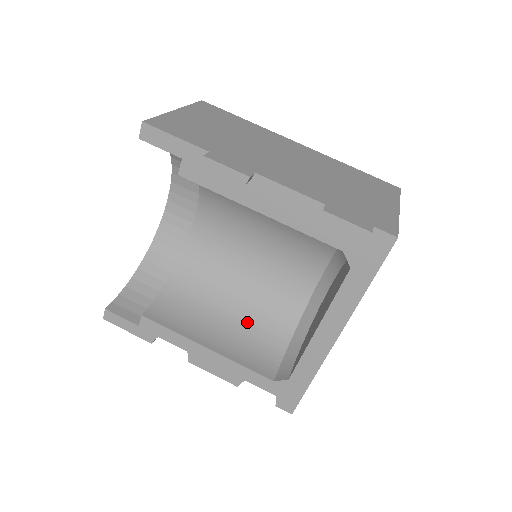
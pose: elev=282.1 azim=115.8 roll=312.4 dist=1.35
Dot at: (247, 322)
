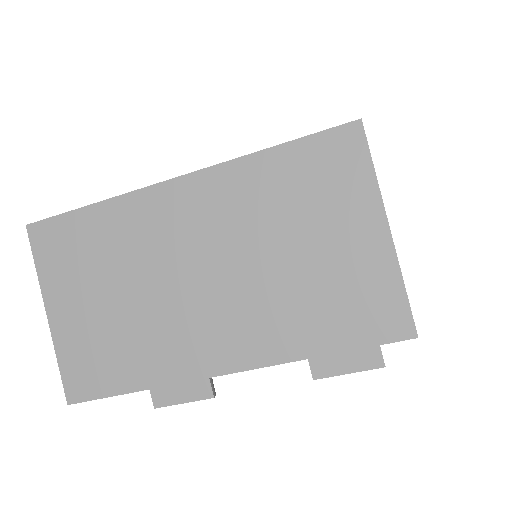
Dot at: occluded
